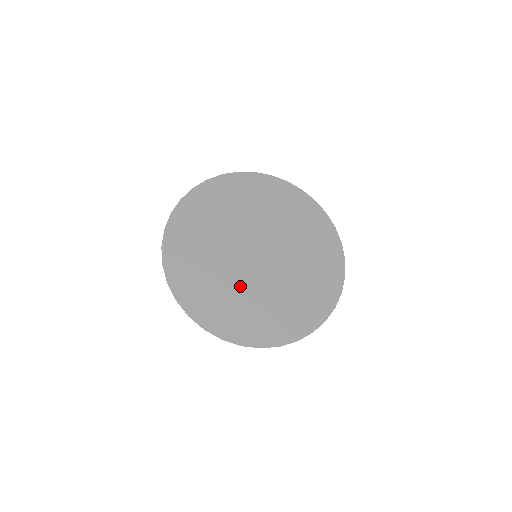
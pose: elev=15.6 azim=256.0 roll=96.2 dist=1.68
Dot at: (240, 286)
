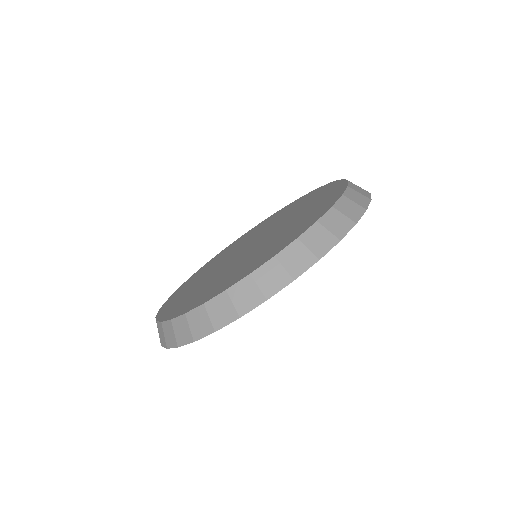
Dot at: occluded
